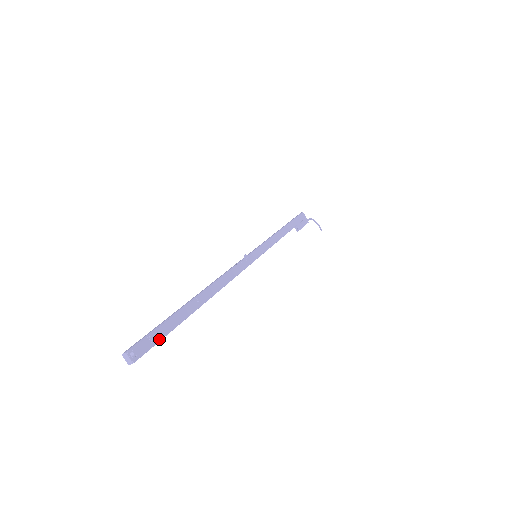
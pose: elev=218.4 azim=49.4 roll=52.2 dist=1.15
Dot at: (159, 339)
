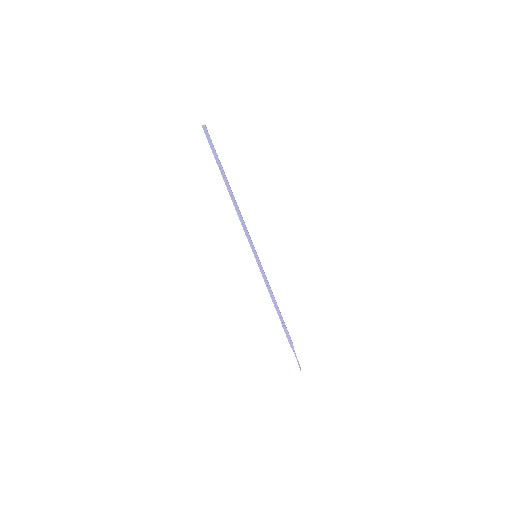
Dot at: (213, 145)
